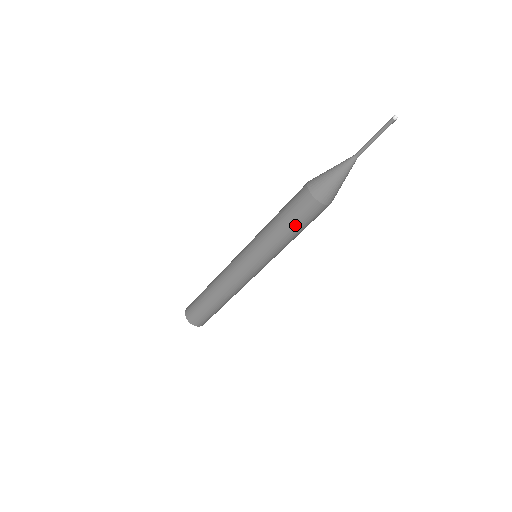
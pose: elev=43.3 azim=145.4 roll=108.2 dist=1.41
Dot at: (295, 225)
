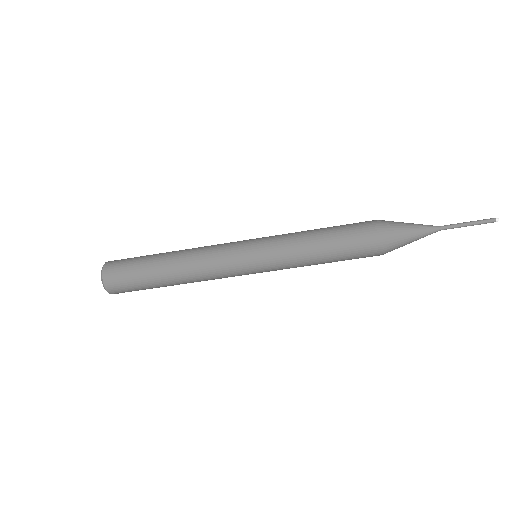
Dot at: (337, 237)
